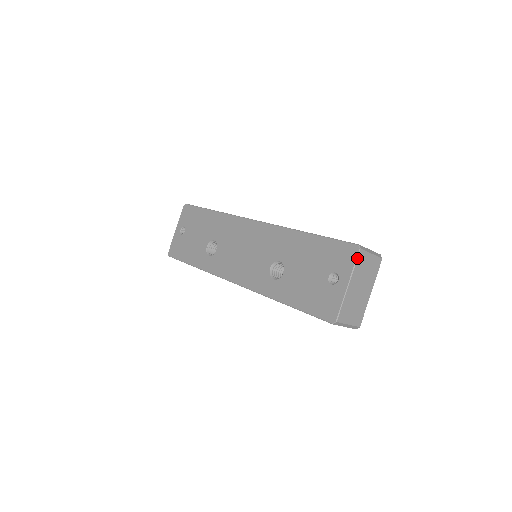
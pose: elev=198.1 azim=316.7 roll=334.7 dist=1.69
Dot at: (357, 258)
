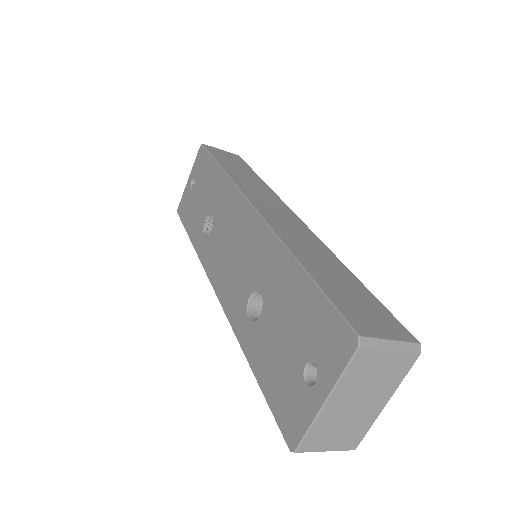
Dot at: (350, 361)
